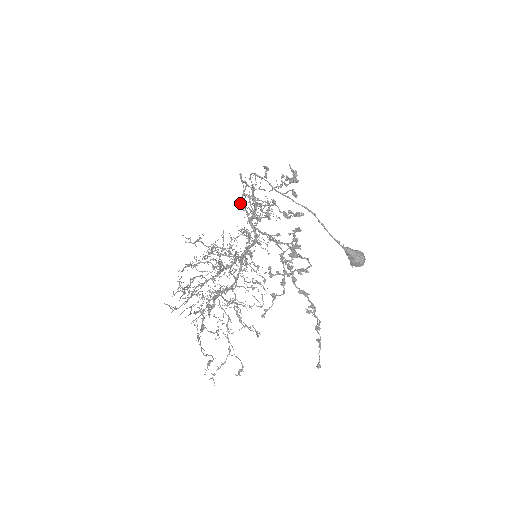
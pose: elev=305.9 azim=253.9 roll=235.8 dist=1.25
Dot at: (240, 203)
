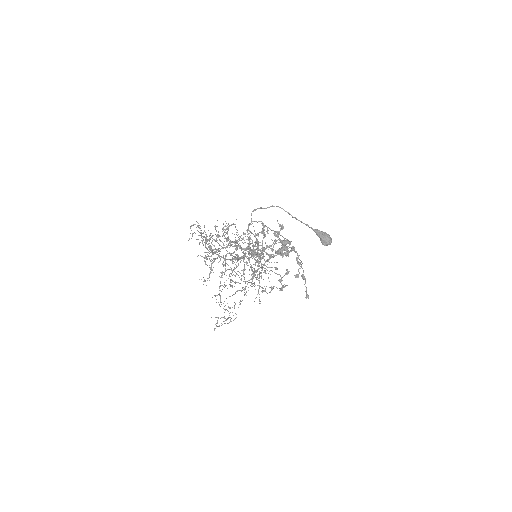
Dot at: (249, 253)
